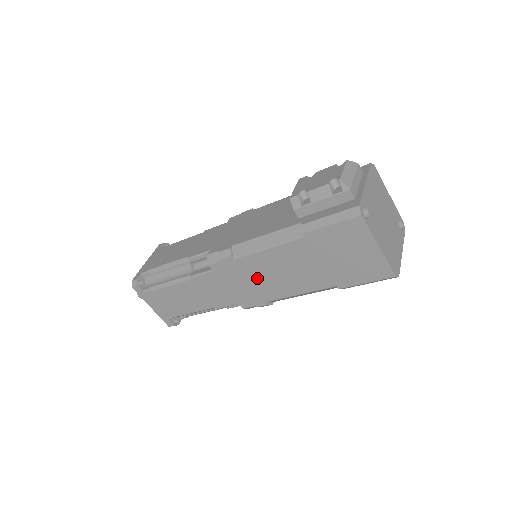
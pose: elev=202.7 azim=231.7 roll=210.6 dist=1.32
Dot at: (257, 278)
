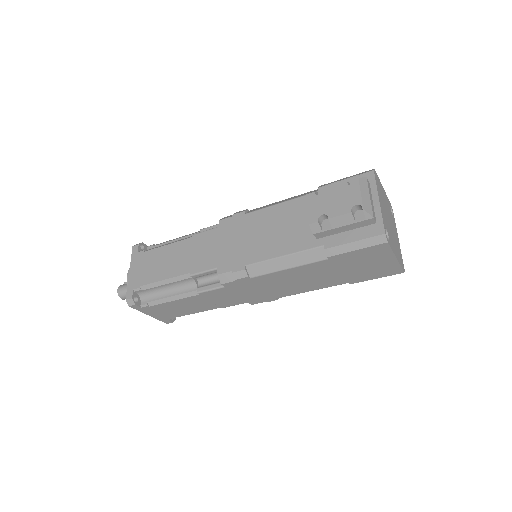
Dot at: (271, 286)
